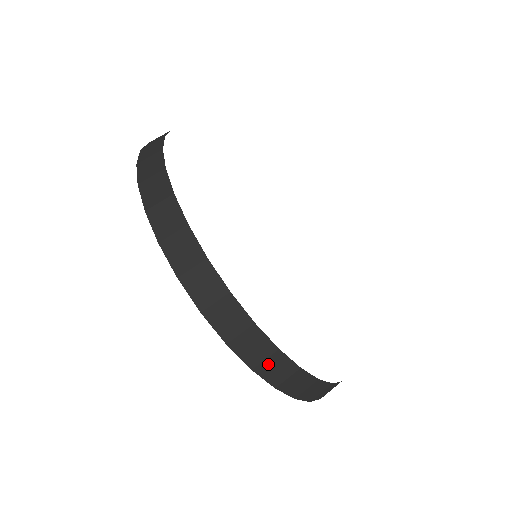
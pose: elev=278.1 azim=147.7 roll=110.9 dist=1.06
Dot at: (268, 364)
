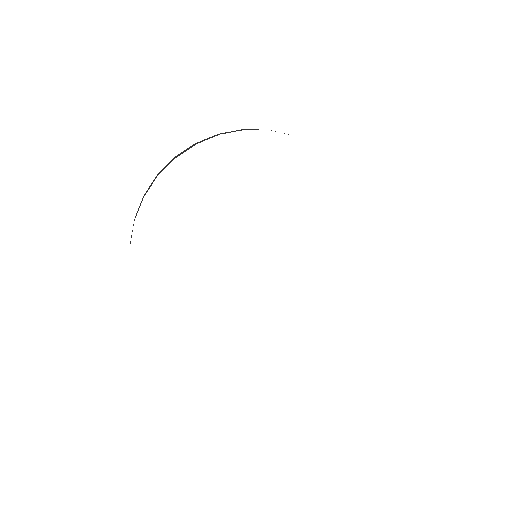
Dot at: occluded
